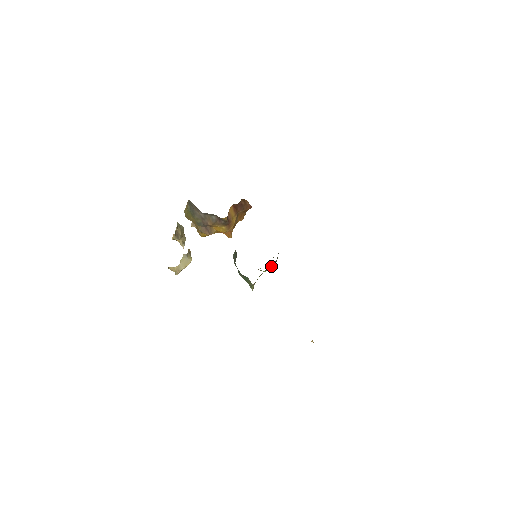
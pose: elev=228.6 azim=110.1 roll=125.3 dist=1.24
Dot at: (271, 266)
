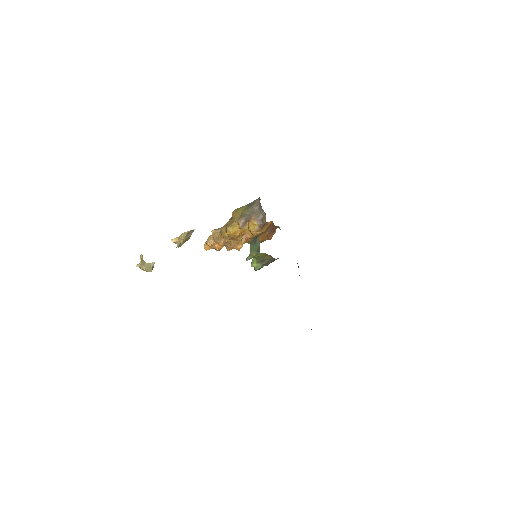
Dot at: (269, 259)
